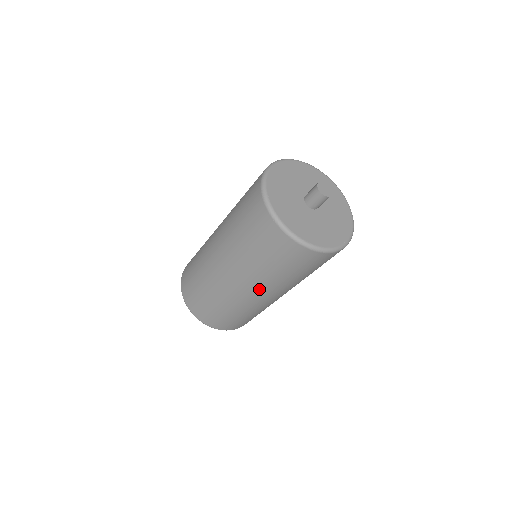
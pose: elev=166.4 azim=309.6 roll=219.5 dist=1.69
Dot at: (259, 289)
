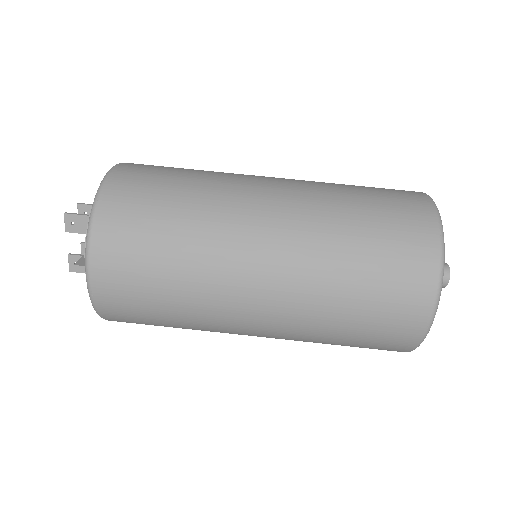
Dot at: occluded
